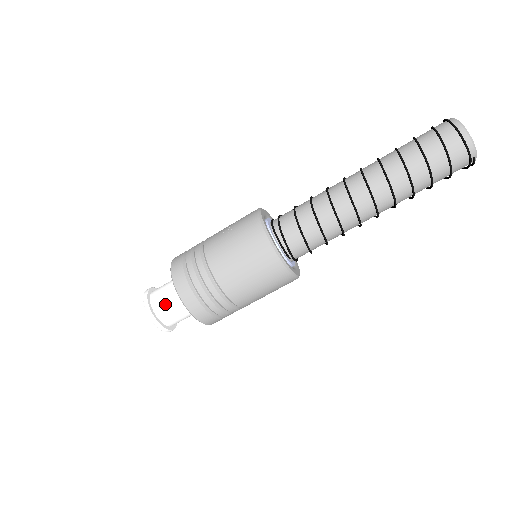
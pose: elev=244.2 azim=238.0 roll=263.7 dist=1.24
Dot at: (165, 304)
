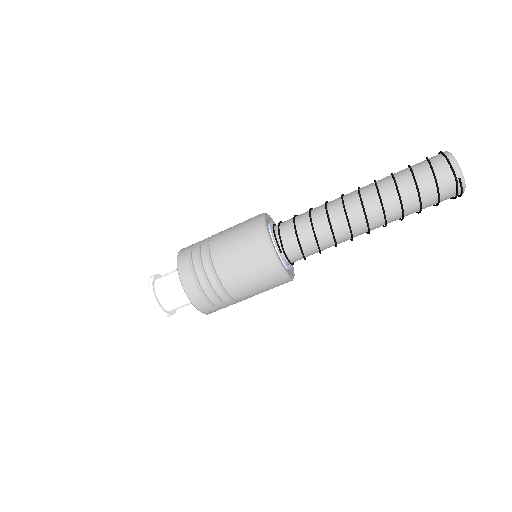
Dot at: (166, 281)
